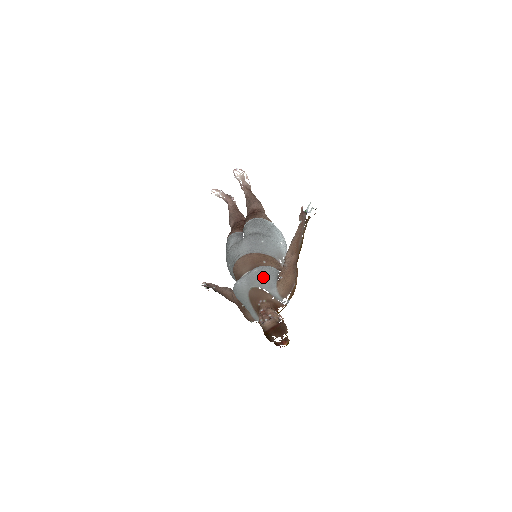
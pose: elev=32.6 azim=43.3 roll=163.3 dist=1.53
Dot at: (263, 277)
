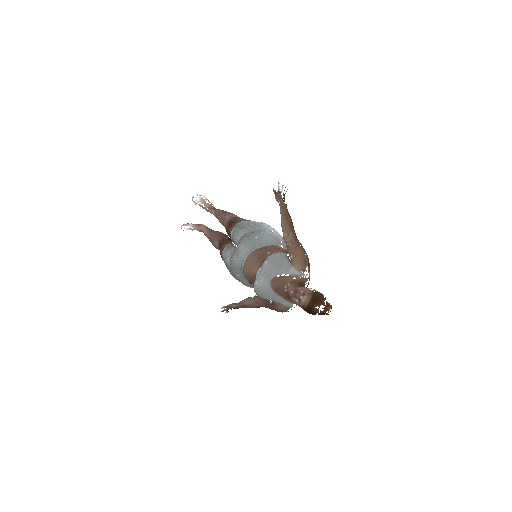
Dot at: (276, 264)
